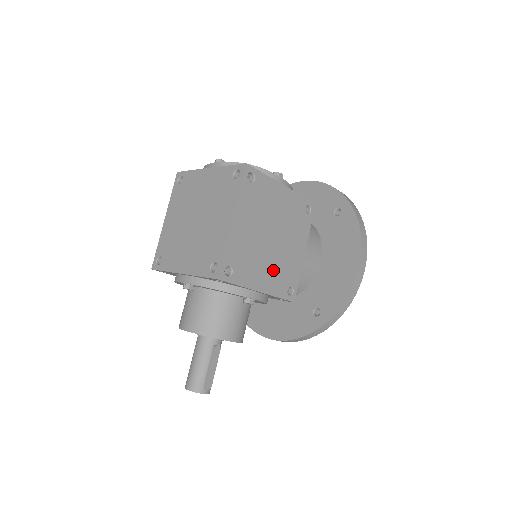
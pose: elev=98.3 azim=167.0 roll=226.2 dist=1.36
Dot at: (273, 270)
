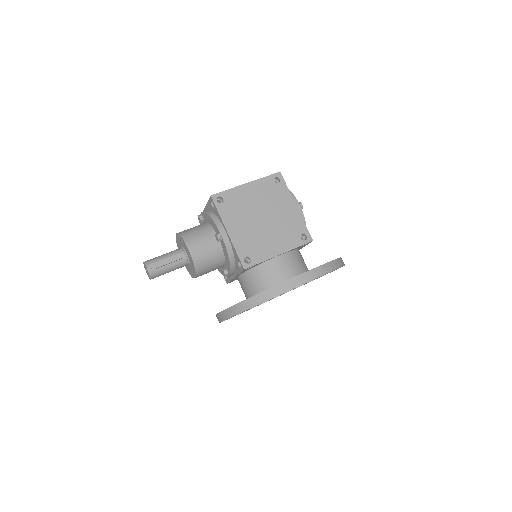
Dot at: (247, 234)
